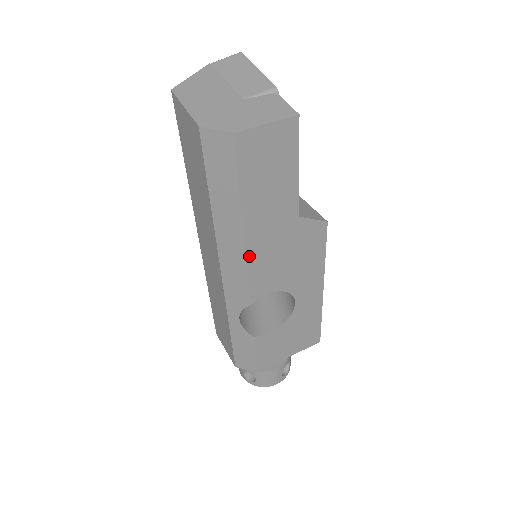
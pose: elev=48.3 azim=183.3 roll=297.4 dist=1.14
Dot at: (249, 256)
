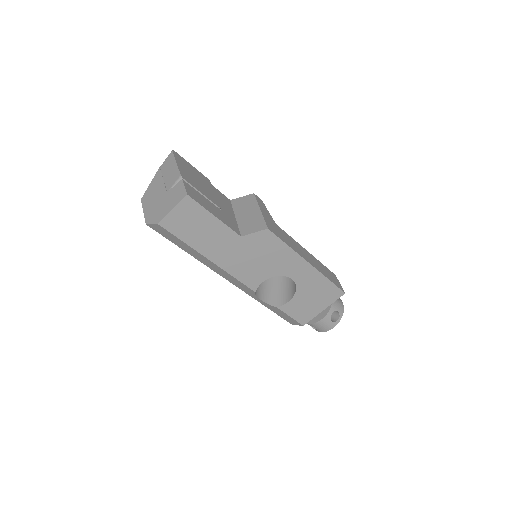
Dot at: (227, 269)
